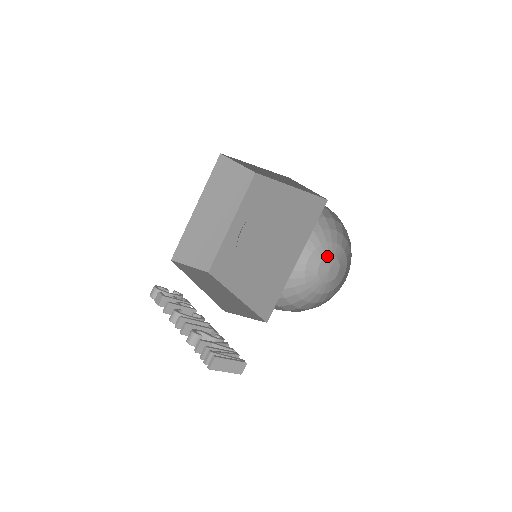
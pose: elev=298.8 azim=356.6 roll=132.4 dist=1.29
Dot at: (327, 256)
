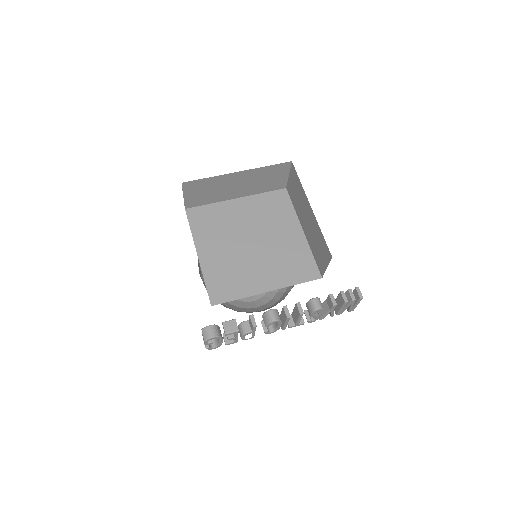
Dot at: occluded
